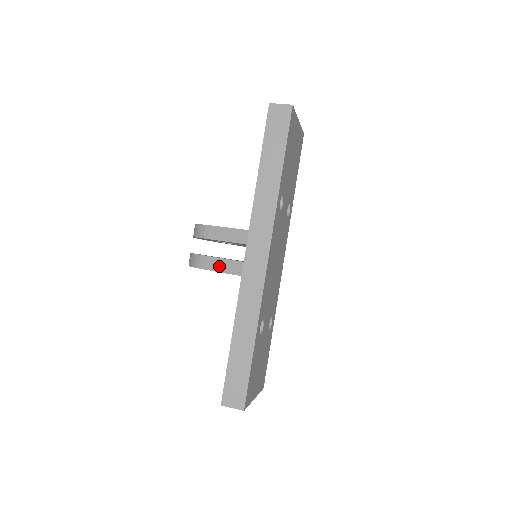
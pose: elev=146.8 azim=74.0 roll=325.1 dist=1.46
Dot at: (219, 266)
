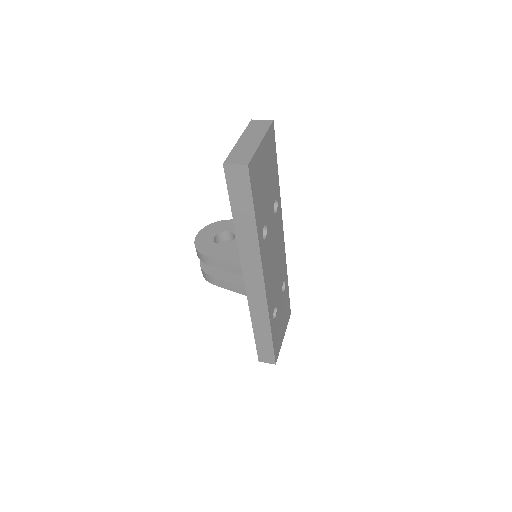
Dot at: (226, 286)
